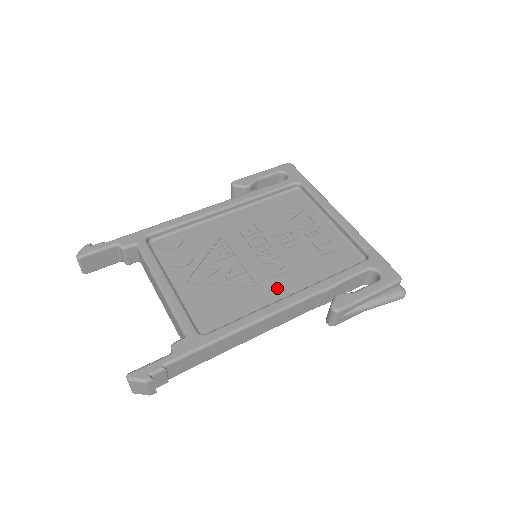
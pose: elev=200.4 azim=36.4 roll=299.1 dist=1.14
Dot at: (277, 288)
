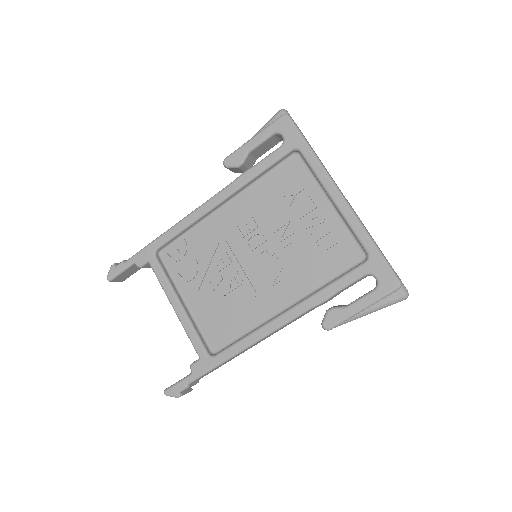
Dot at: (274, 299)
